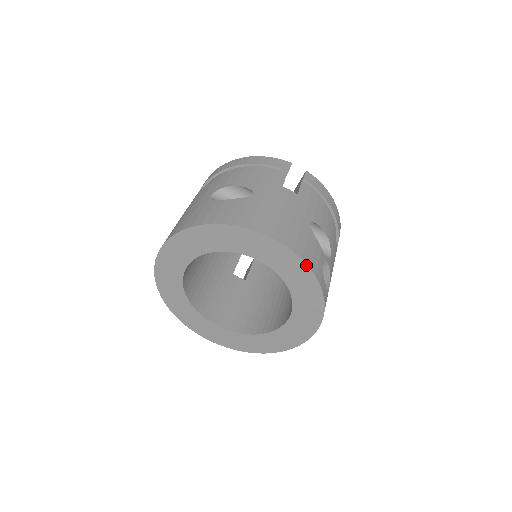
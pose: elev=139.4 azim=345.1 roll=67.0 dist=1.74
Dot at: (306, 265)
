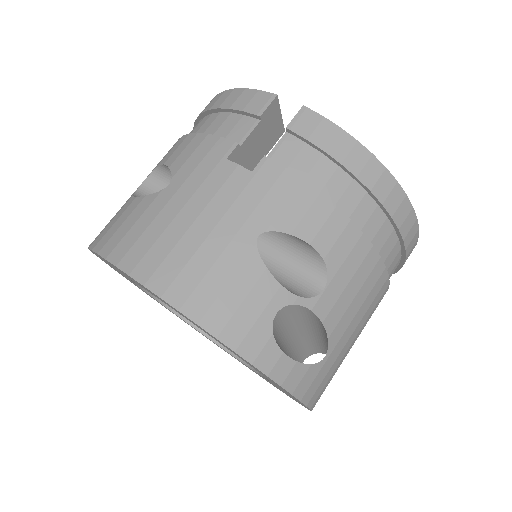
Dot at: (210, 334)
